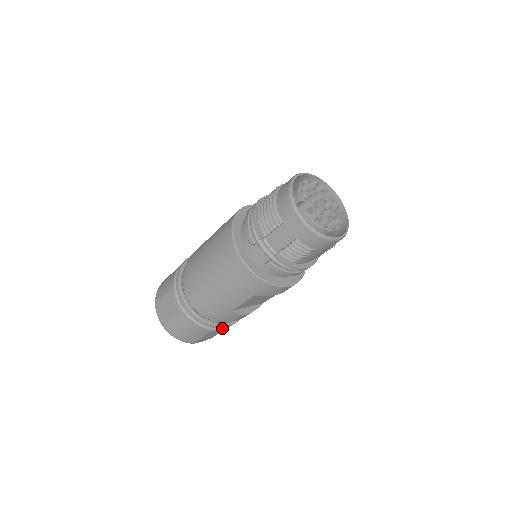
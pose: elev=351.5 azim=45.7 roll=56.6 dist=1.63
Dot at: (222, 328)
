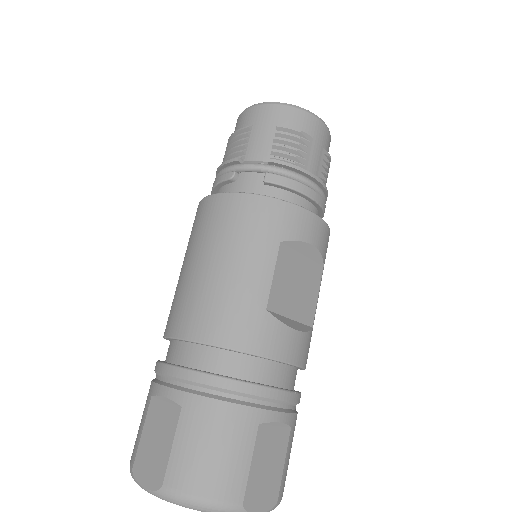
Dot at: (276, 409)
